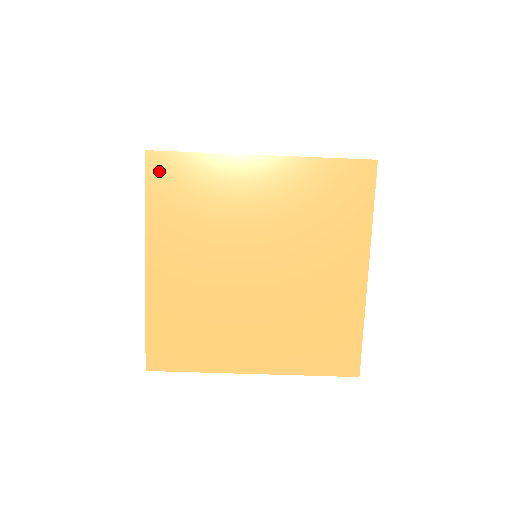
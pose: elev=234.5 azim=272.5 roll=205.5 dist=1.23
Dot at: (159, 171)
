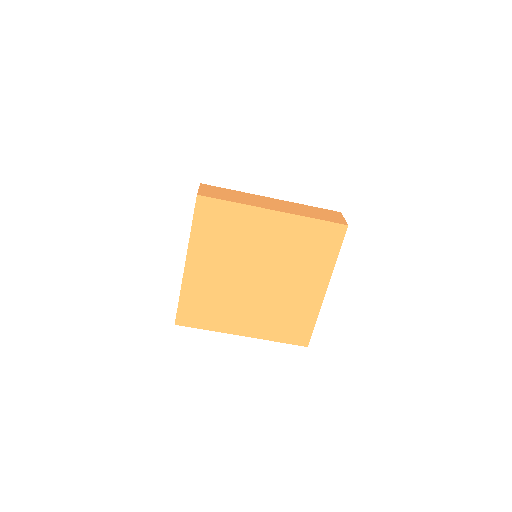
Dot at: (204, 209)
